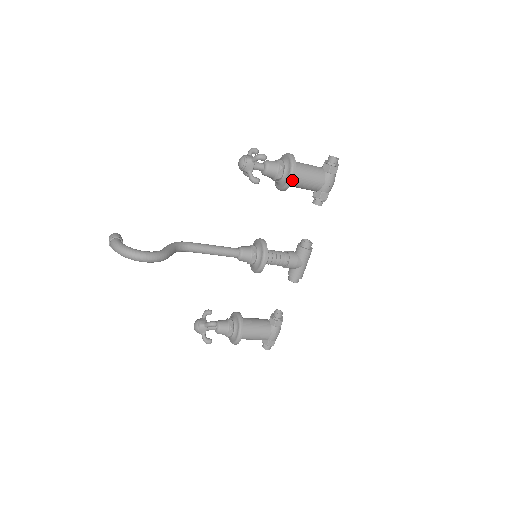
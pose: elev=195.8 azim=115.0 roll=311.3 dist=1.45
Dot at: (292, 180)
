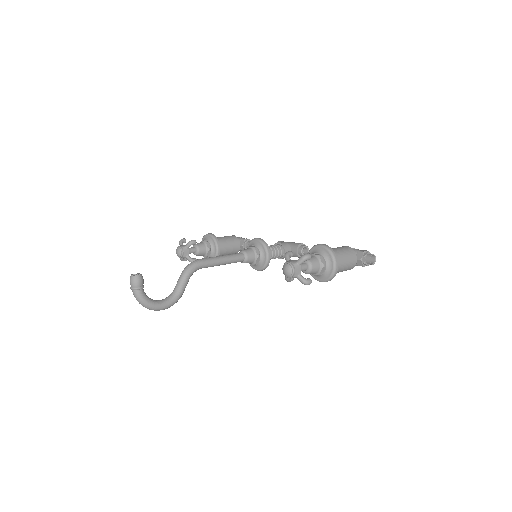
Dot at: (321, 281)
